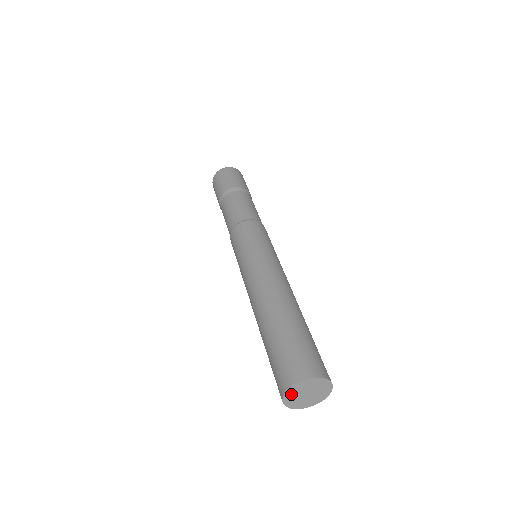
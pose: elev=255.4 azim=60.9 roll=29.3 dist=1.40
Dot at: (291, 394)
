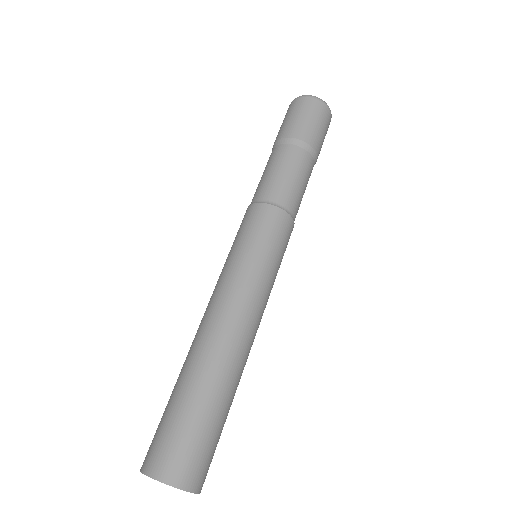
Dot at: occluded
